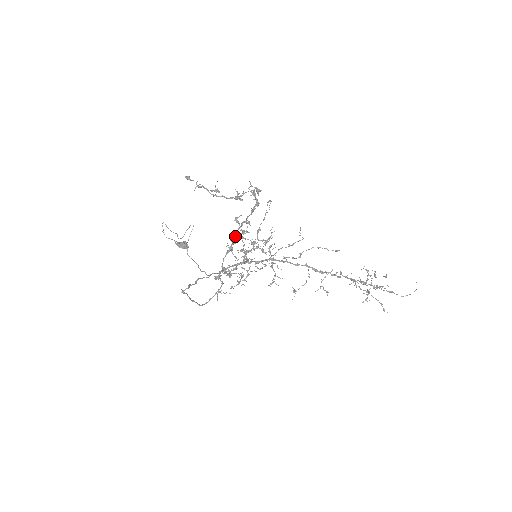
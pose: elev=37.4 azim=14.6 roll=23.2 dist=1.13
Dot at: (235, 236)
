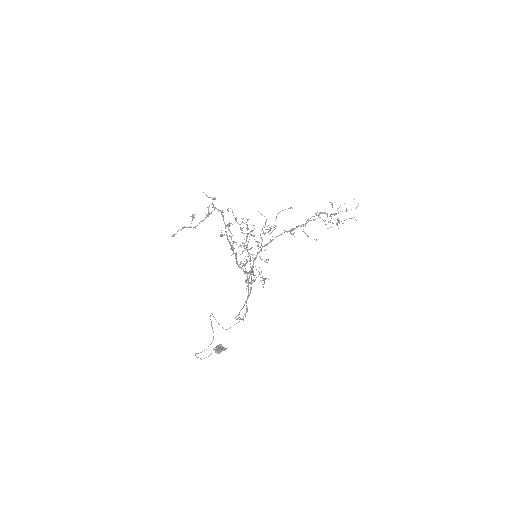
Dot at: (230, 245)
